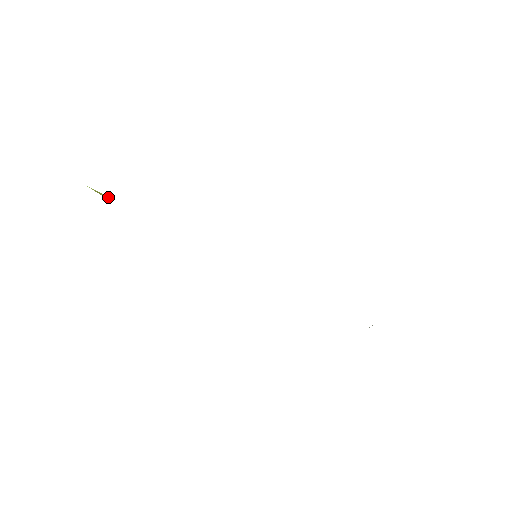
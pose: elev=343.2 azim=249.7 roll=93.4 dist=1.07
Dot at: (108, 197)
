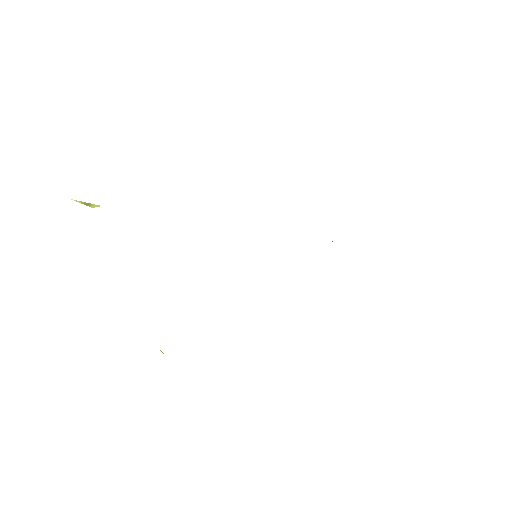
Dot at: (97, 206)
